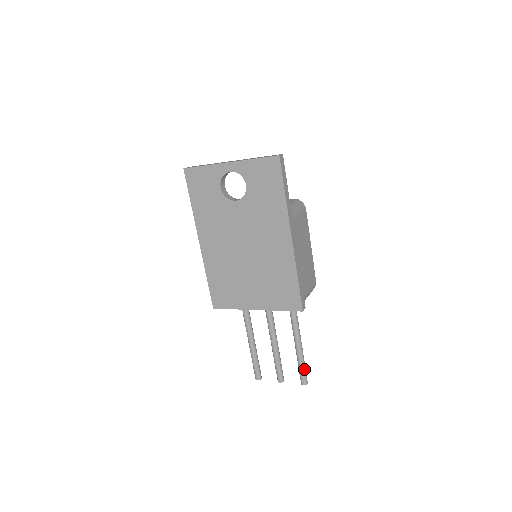
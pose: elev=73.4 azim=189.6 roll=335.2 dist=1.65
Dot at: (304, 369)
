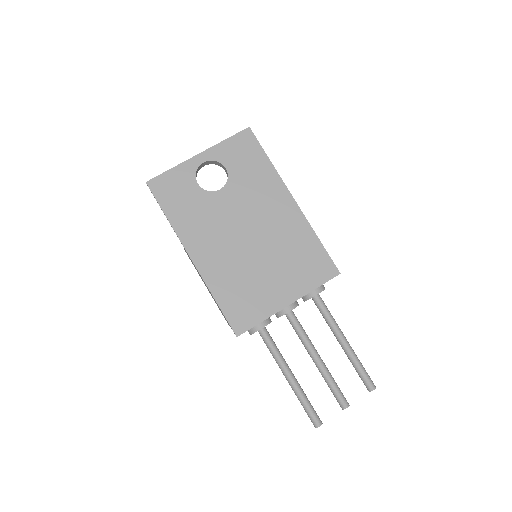
Dot at: (364, 368)
